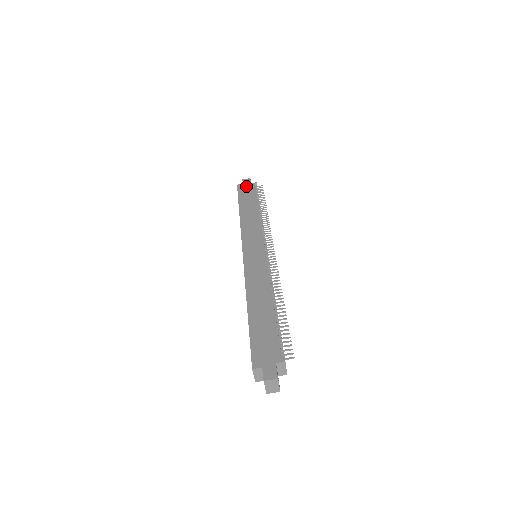
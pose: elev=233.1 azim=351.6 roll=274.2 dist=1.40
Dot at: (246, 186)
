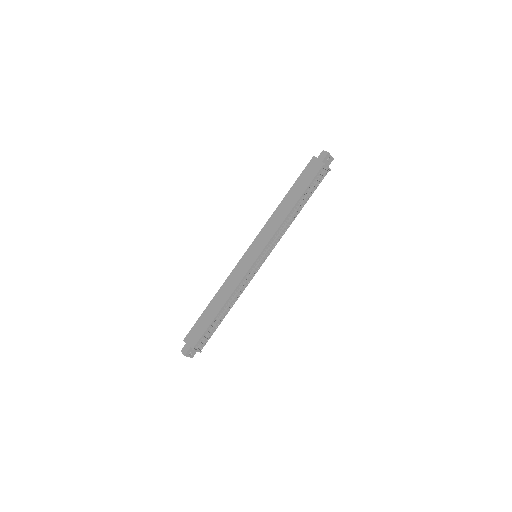
Dot at: (315, 164)
